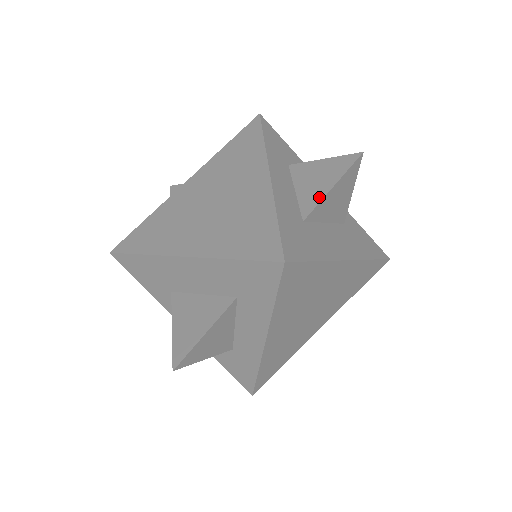
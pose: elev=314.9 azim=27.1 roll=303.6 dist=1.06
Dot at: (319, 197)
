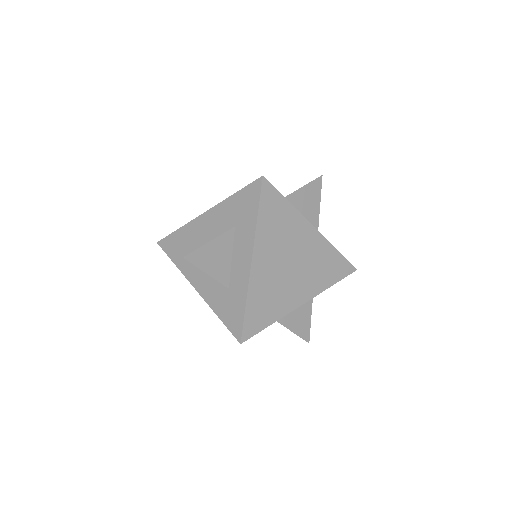
Dot at: (294, 191)
